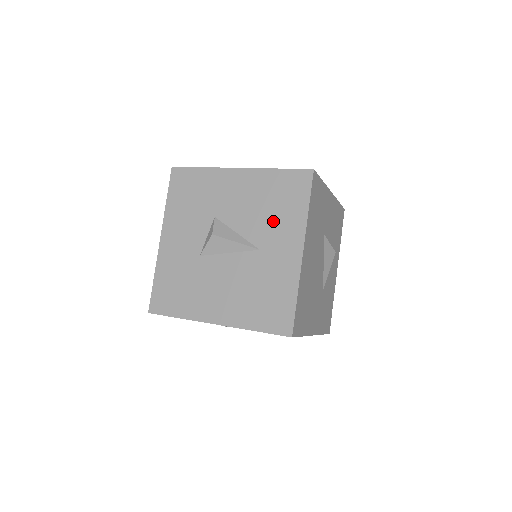
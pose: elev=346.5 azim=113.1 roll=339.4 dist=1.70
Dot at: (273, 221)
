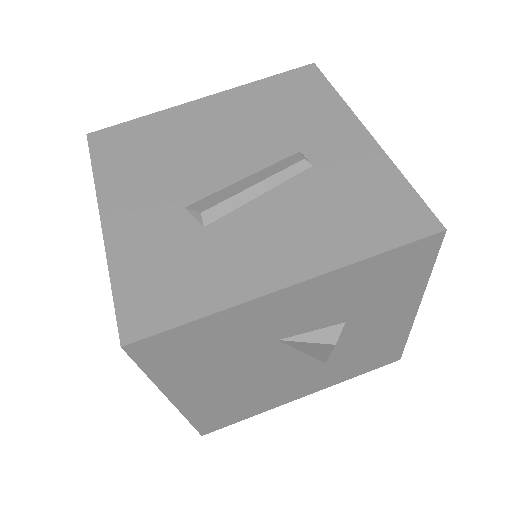
Dot at: occluded
